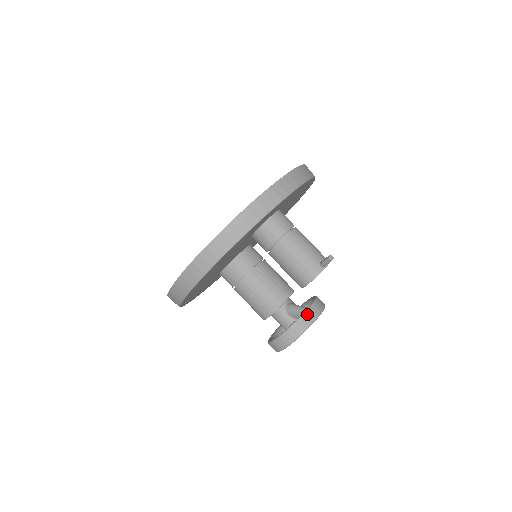
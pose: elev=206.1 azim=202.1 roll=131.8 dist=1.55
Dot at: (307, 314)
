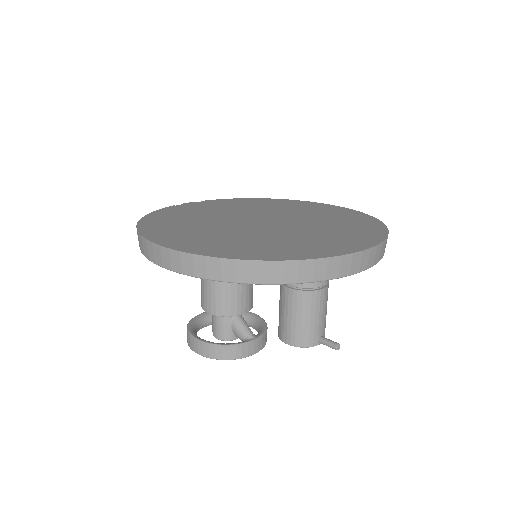
Dot at: (252, 345)
